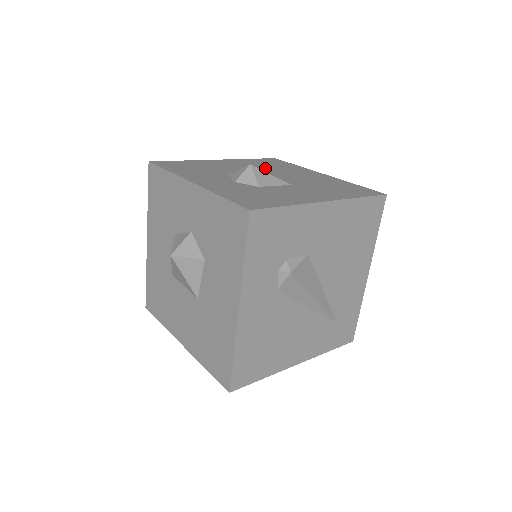
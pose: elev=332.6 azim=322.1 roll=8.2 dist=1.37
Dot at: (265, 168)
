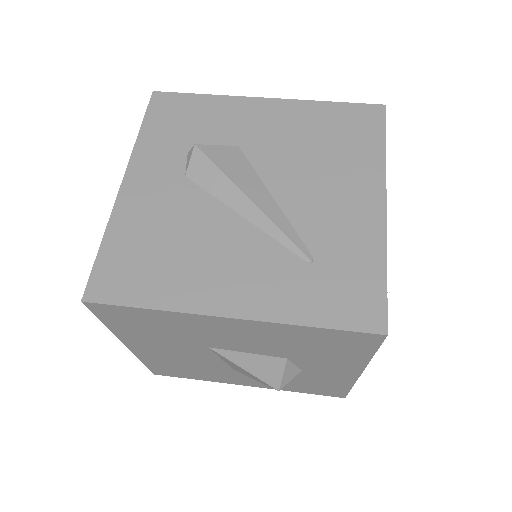
Dot at: occluded
